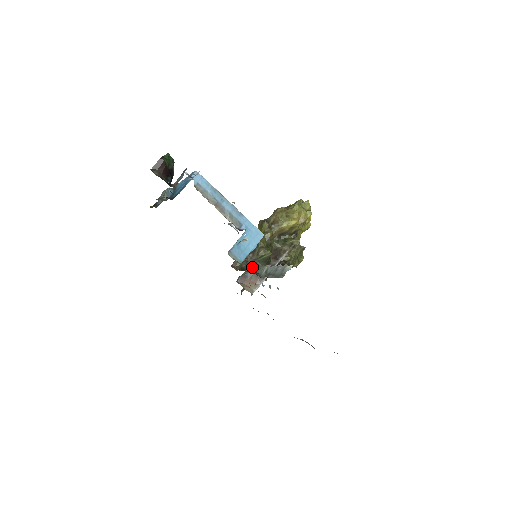
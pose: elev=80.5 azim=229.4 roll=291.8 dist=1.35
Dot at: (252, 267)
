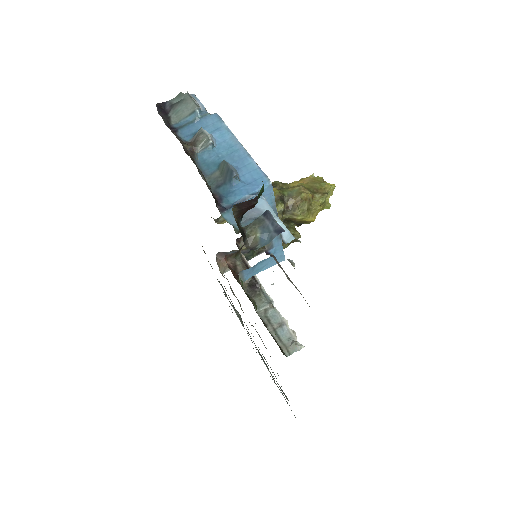
Dot at: occluded
